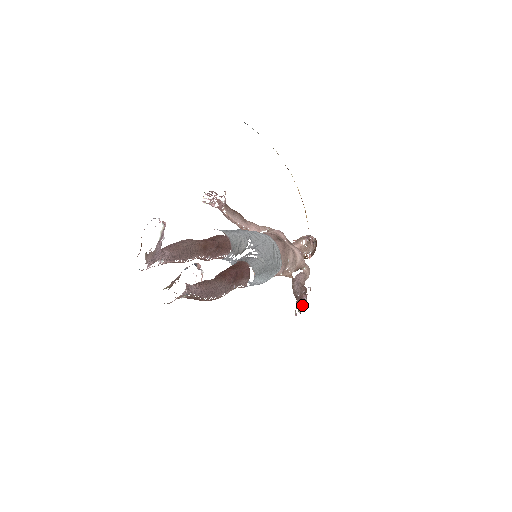
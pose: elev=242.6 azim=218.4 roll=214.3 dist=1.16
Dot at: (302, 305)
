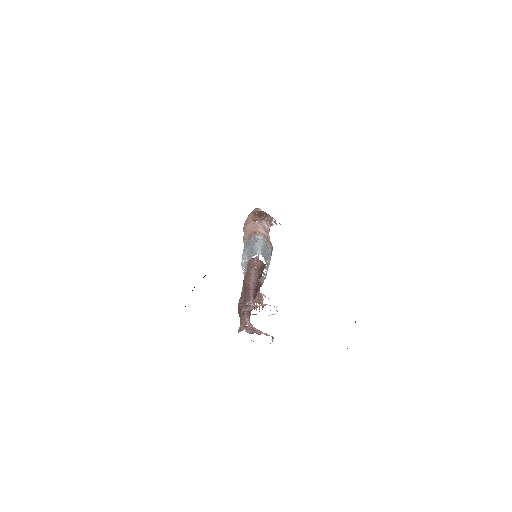
Dot at: (257, 300)
